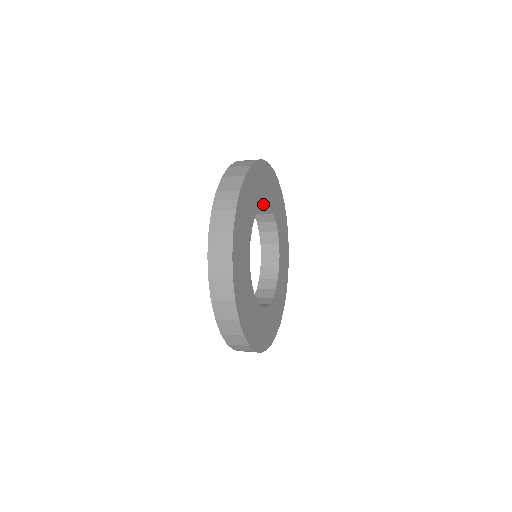
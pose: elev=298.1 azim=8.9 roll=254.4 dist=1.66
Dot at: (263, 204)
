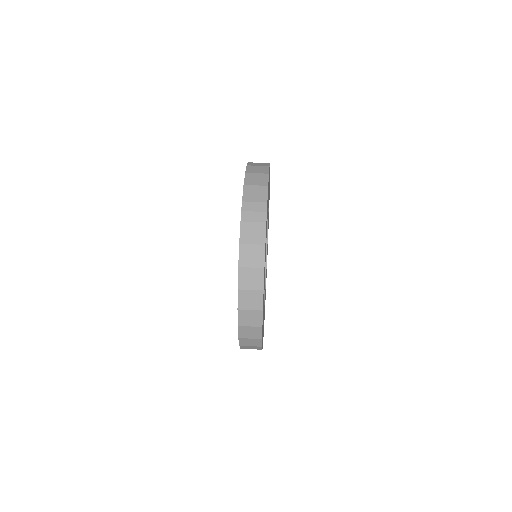
Dot at: occluded
